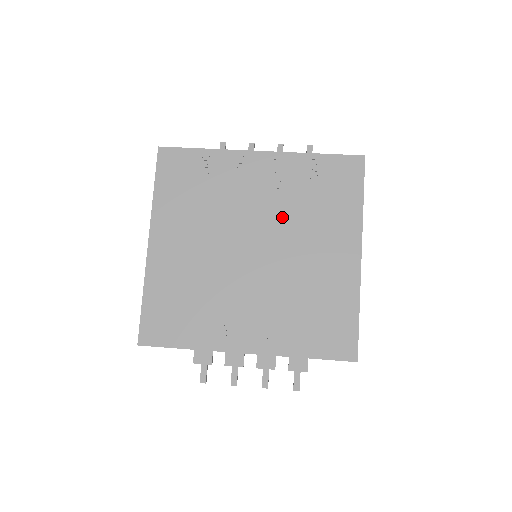
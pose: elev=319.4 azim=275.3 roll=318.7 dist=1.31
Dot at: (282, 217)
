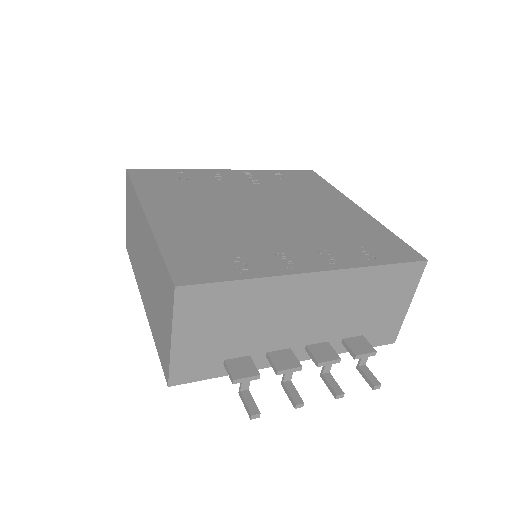
Dot at: (275, 195)
